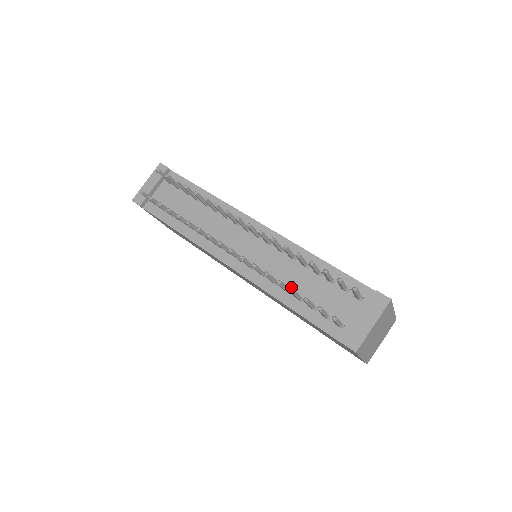
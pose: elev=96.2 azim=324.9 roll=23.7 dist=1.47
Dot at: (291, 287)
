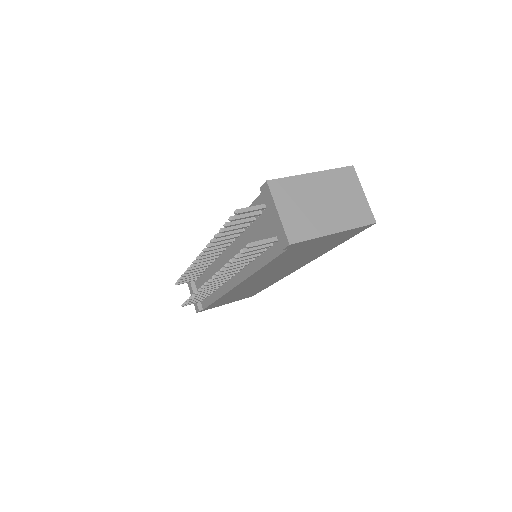
Dot at: occluded
